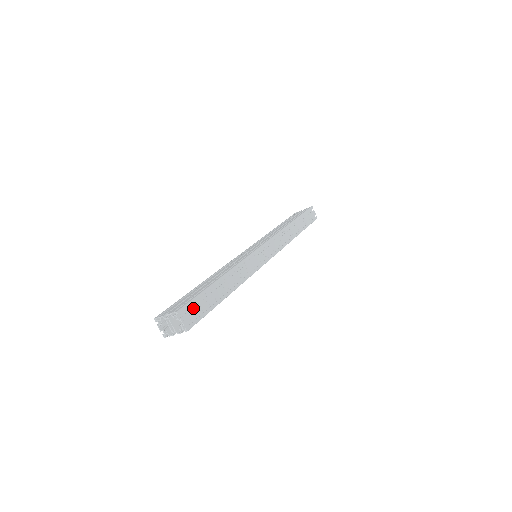
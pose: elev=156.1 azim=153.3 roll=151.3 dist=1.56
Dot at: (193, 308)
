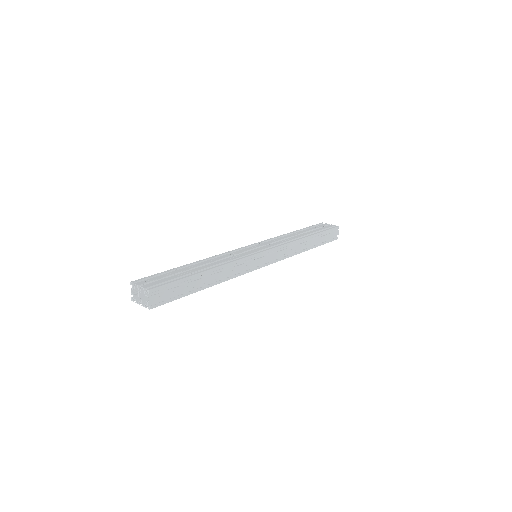
Dot at: (166, 291)
